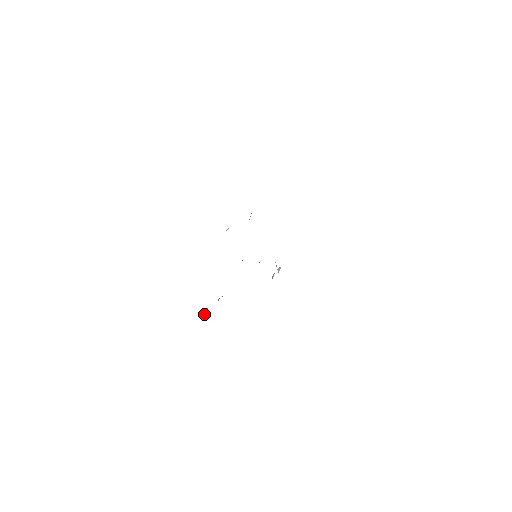
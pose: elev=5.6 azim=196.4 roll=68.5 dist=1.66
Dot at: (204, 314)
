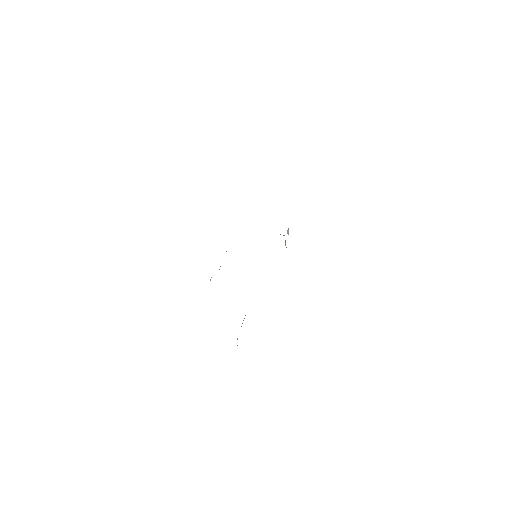
Dot at: (237, 345)
